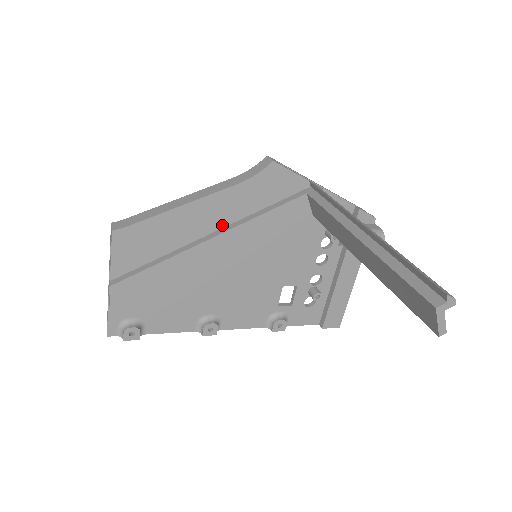
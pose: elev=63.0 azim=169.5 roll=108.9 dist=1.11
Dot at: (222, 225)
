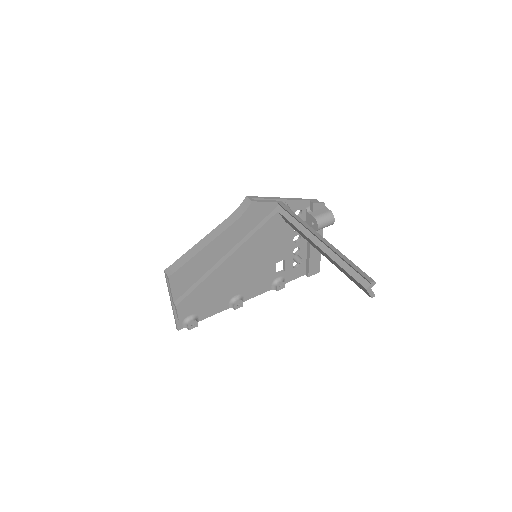
Dot at: (231, 247)
